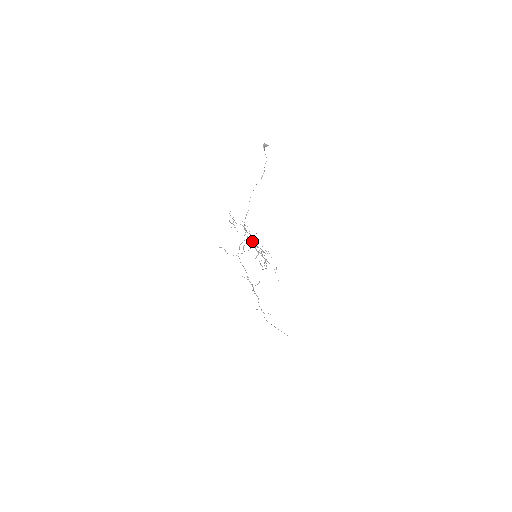
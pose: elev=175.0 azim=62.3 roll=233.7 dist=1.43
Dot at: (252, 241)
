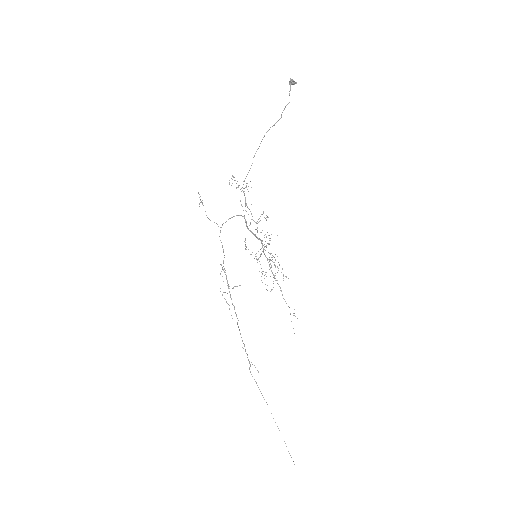
Dot at: occluded
